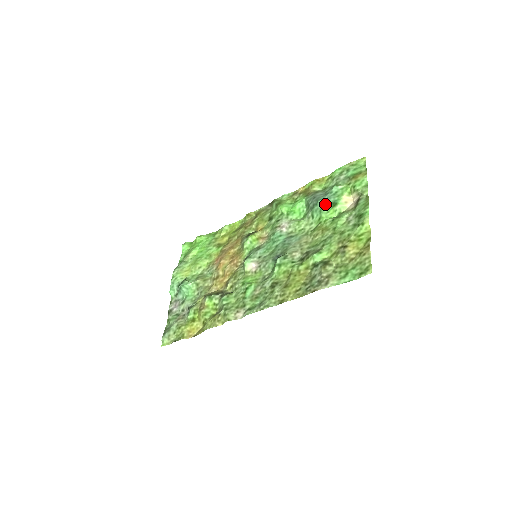
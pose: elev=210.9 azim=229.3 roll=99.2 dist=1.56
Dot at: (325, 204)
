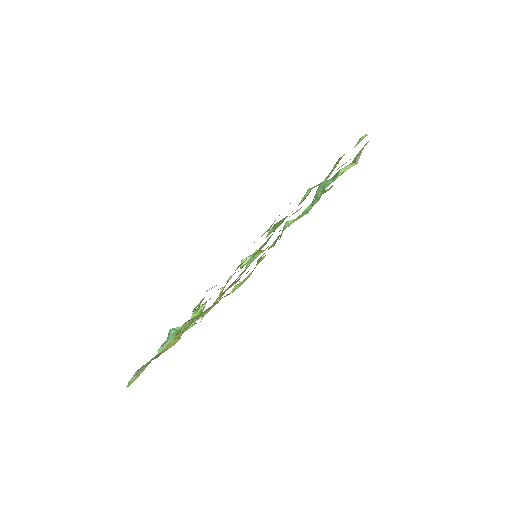
Dot at: (328, 180)
